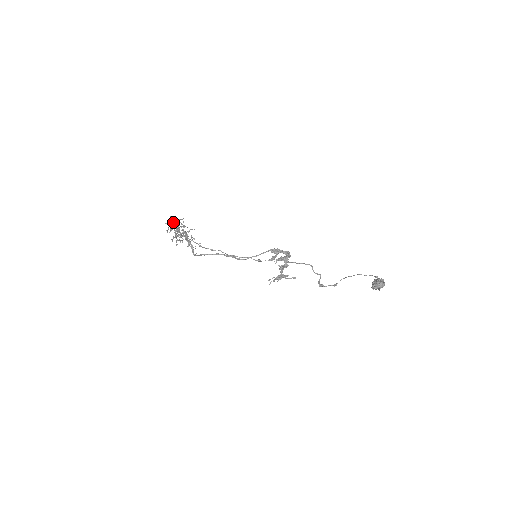
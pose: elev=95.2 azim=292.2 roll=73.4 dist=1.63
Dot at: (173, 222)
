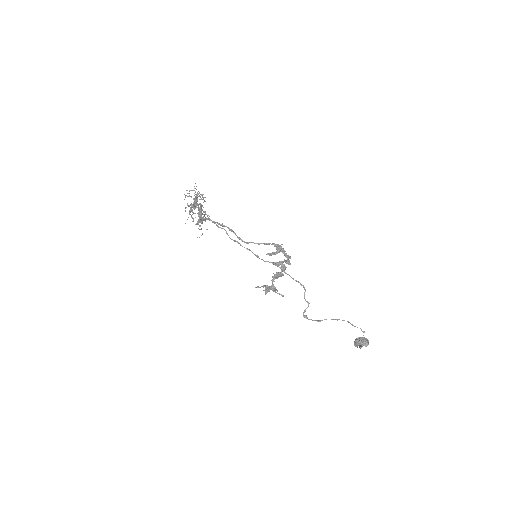
Dot at: occluded
